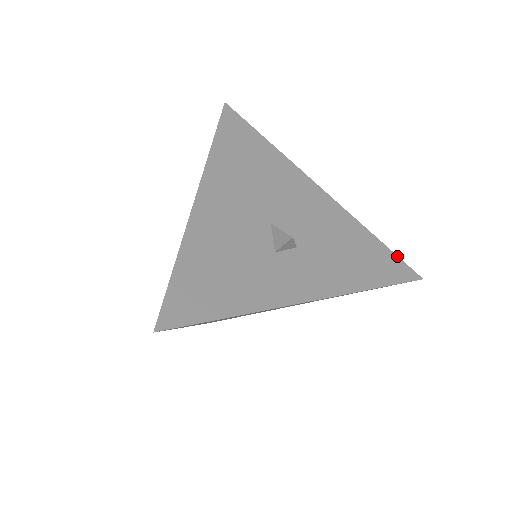
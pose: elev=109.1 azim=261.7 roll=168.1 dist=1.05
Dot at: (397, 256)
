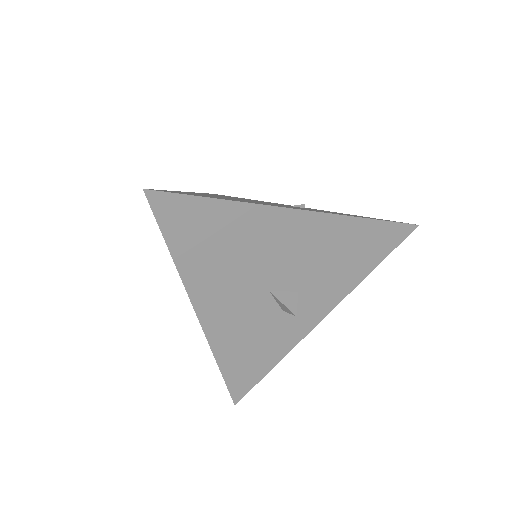
Dot at: (393, 222)
